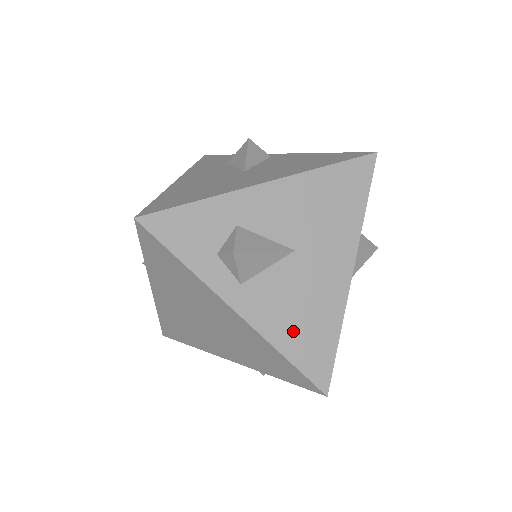
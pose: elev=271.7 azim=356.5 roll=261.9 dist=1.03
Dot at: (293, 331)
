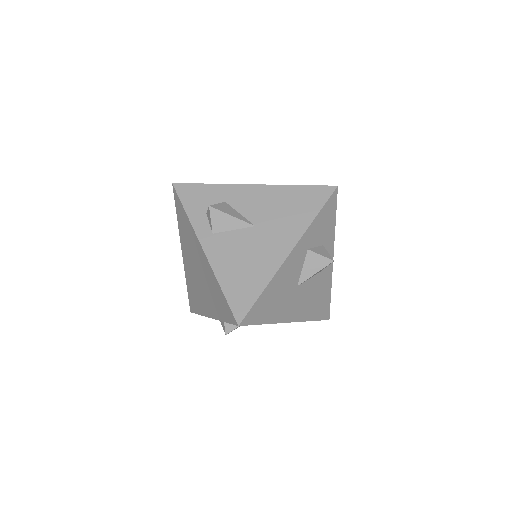
Dot at: (233, 273)
